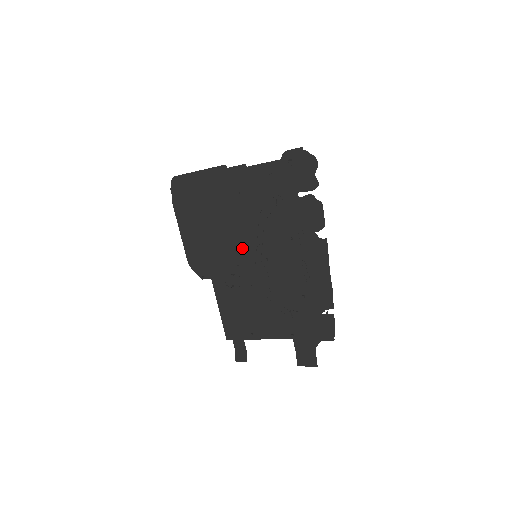
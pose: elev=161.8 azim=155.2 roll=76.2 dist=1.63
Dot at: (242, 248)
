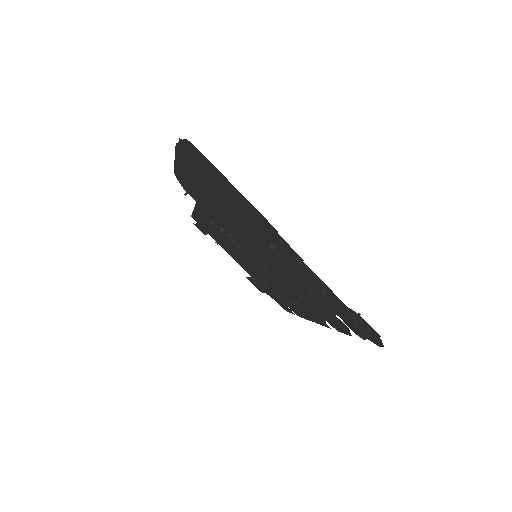
Dot at: (245, 242)
